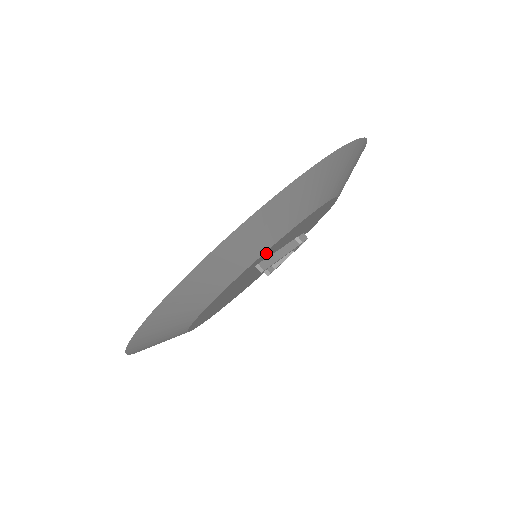
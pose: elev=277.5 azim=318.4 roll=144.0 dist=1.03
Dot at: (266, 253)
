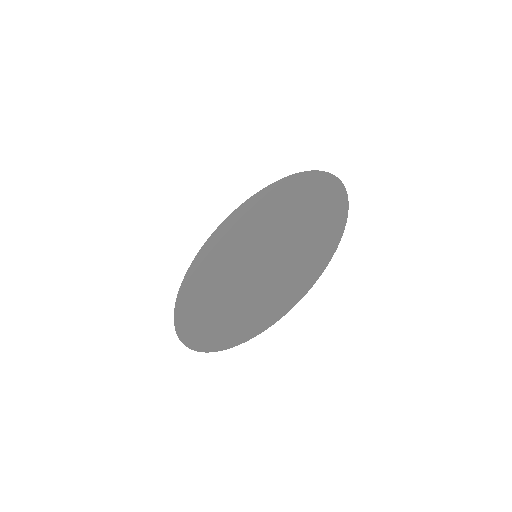
Dot at: occluded
